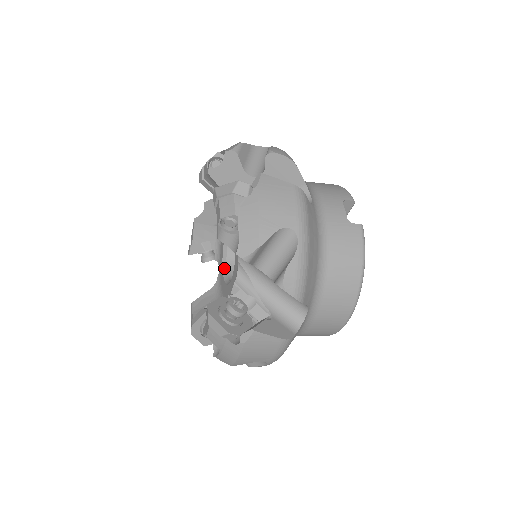
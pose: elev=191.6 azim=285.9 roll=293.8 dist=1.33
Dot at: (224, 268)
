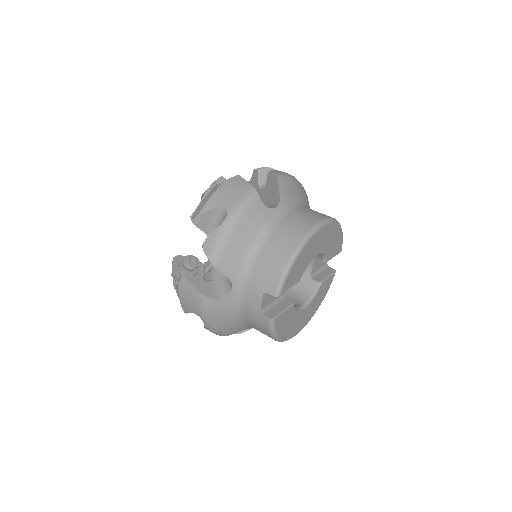
Dot at: occluded
